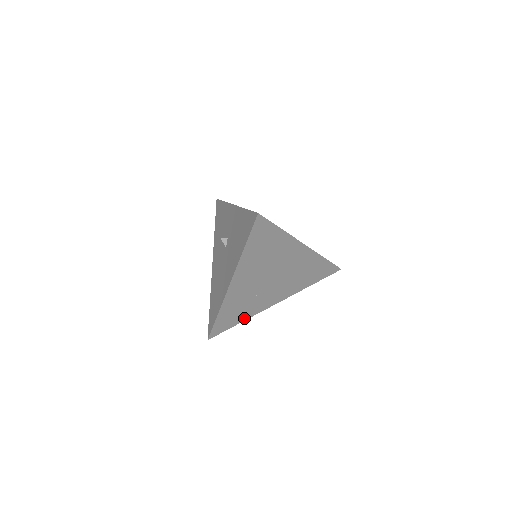
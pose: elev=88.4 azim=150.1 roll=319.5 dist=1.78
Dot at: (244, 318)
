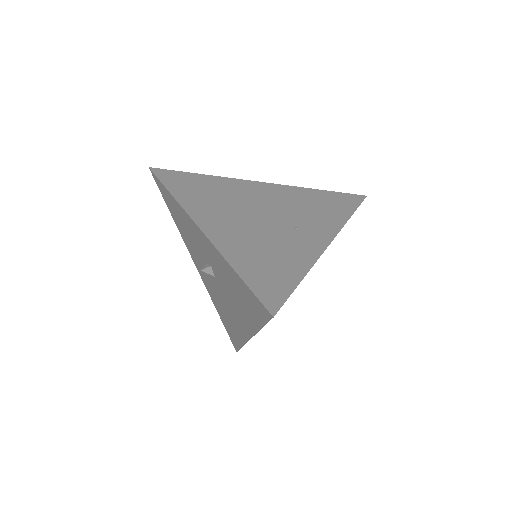
Dot at: occluded
